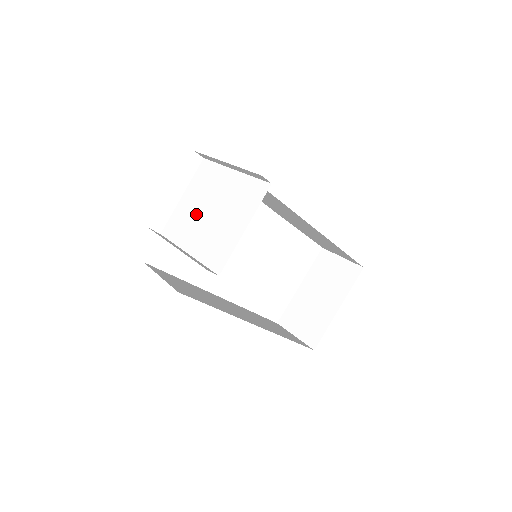
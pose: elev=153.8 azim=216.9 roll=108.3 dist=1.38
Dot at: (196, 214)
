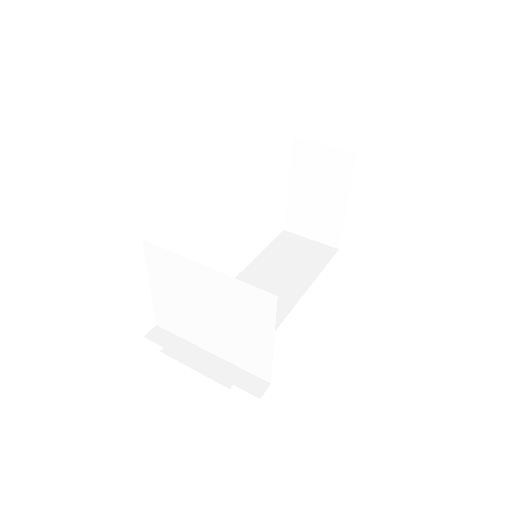
Dot at: (189, 312)
